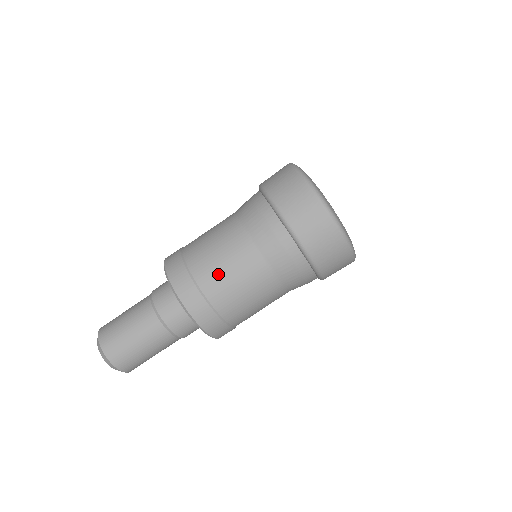
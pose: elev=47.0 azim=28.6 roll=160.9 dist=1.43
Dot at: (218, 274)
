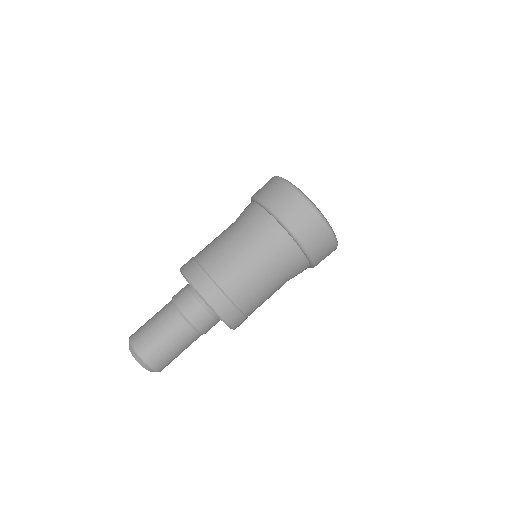
Dot at: (224, 263)
